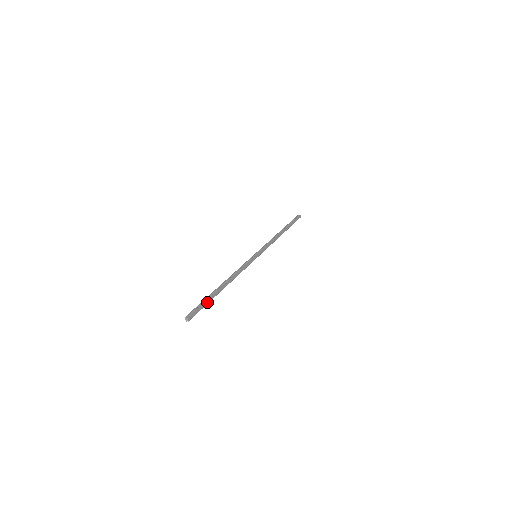
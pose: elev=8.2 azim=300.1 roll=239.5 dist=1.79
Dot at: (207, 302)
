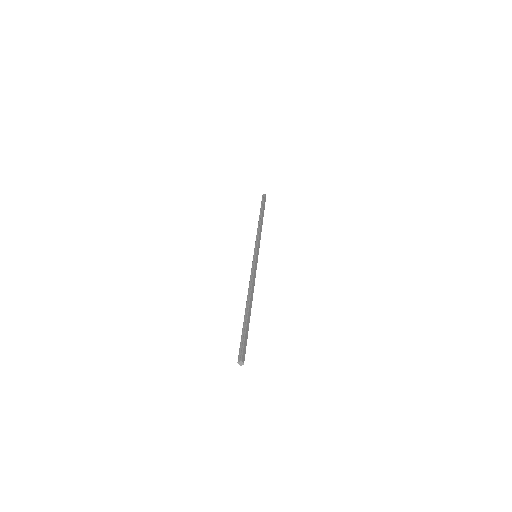
Dot at: (247, 332)
